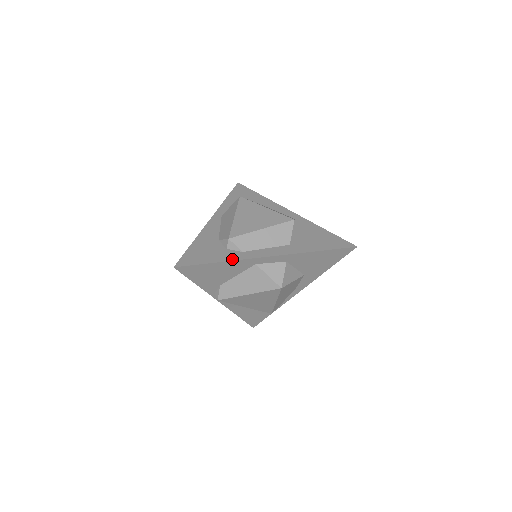
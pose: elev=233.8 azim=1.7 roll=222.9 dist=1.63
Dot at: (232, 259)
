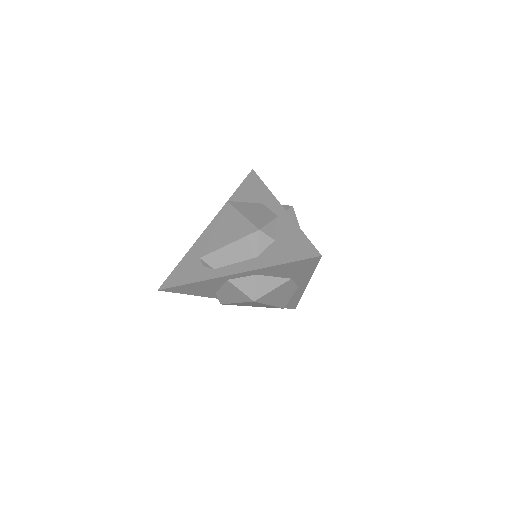
Dot at: (201, 279)
